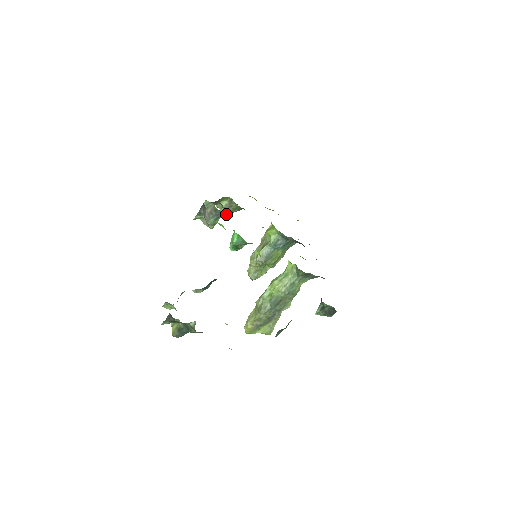
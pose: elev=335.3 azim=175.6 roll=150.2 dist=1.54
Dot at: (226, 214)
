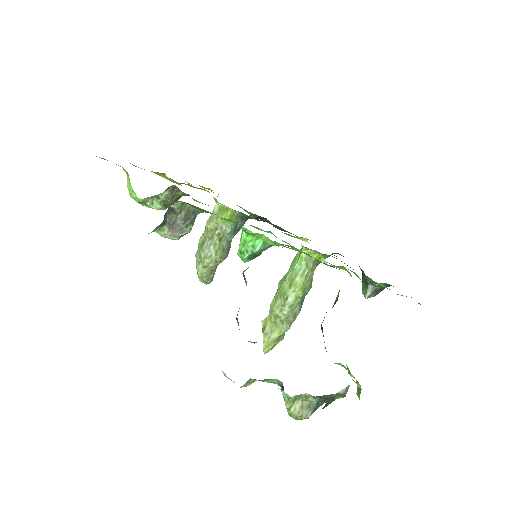
Dot at: occluded
